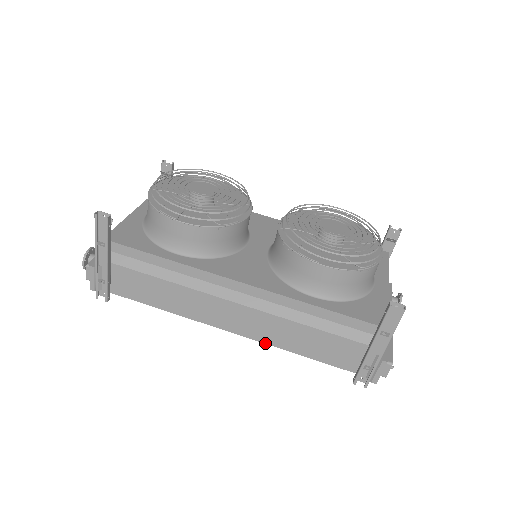
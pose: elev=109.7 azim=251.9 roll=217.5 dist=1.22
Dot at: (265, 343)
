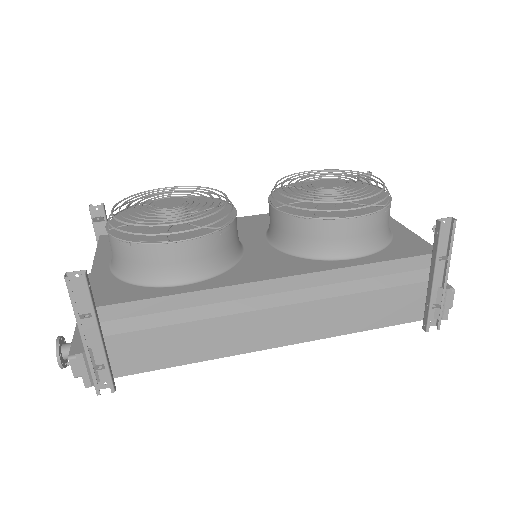
Dot at: (321, 338)
